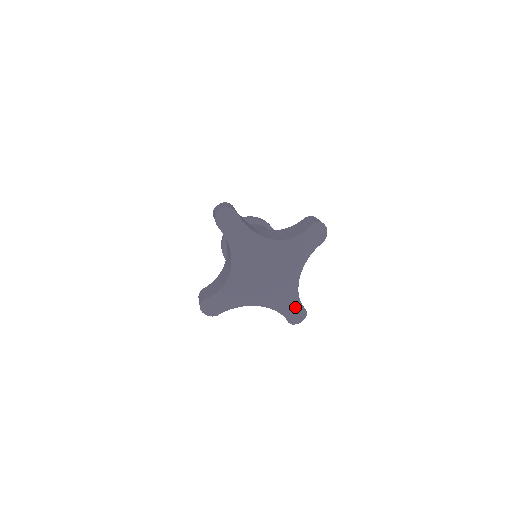
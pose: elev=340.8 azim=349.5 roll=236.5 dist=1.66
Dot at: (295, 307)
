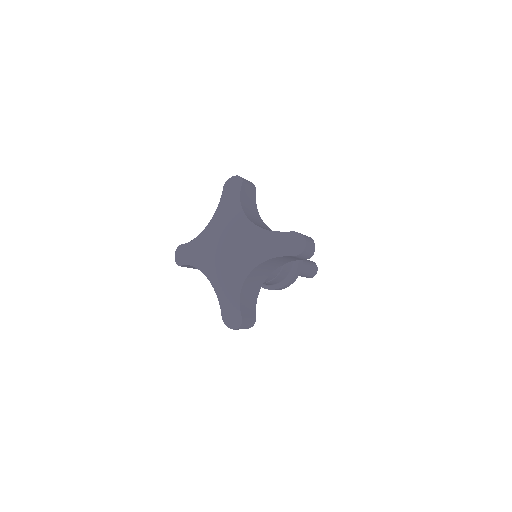
Dot at: (233, 303)
